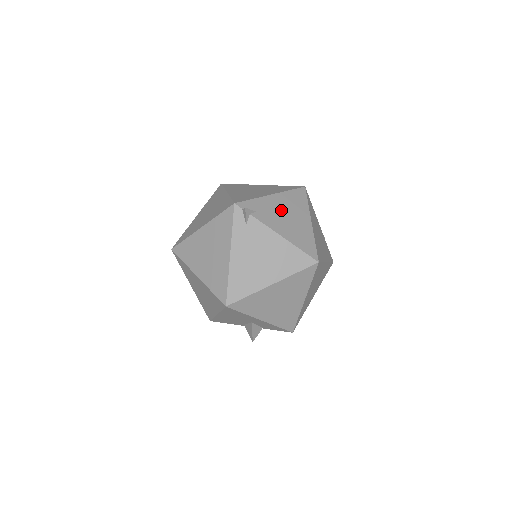
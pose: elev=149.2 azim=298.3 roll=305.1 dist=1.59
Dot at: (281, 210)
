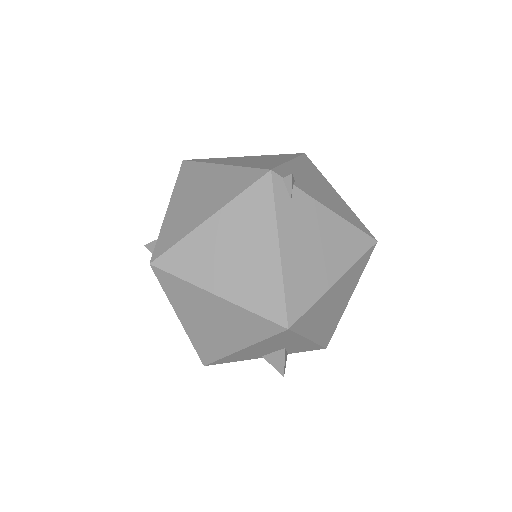
Dot at: (310, 180)
